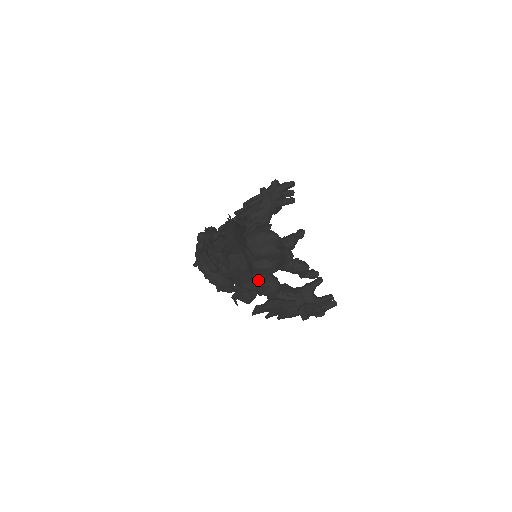
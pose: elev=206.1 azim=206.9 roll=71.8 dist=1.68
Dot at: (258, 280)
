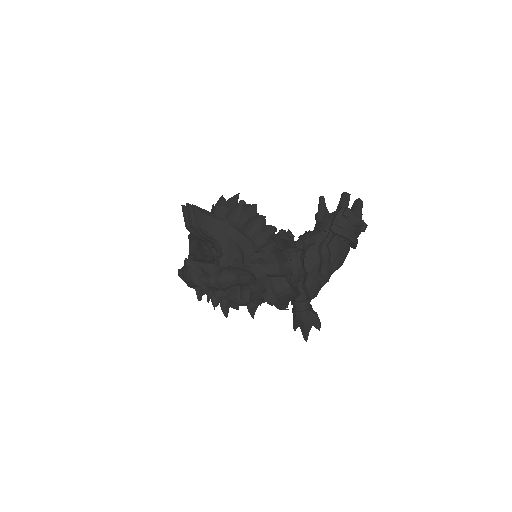
Dot at: (272, 255)
